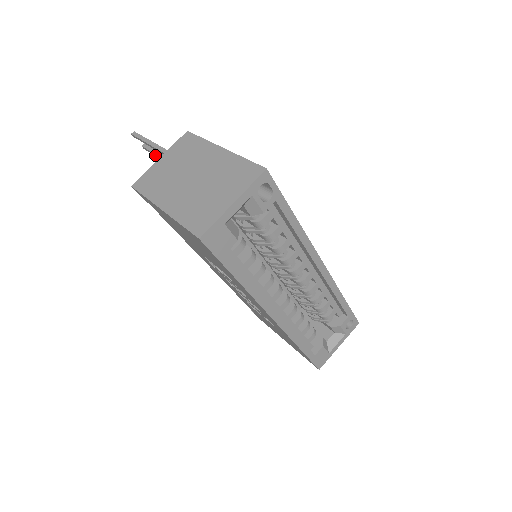
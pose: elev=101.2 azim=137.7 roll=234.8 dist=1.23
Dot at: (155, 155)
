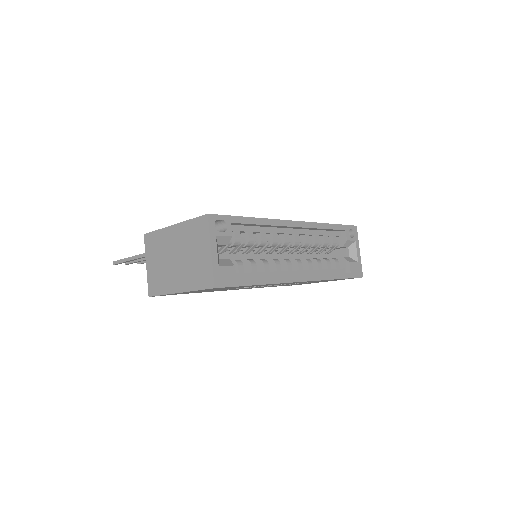
Dot at: occluded
